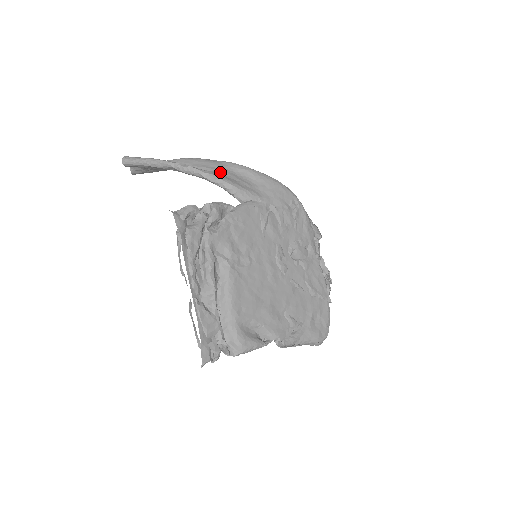
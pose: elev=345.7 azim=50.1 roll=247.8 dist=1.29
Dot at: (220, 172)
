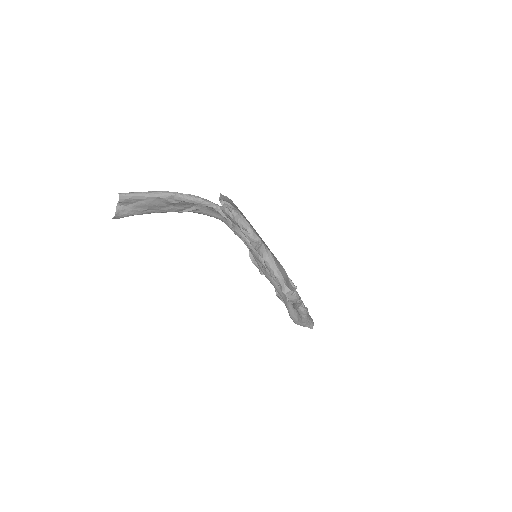
Dot at: (205, 206)
